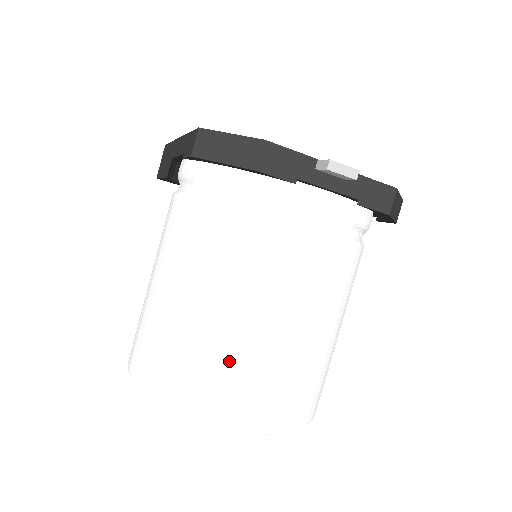
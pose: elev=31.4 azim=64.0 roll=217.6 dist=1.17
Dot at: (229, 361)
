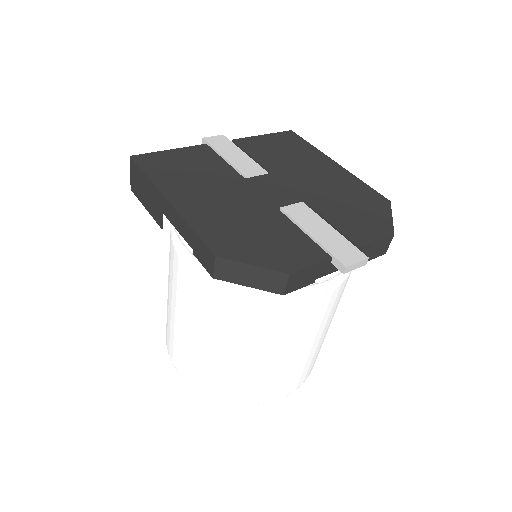
Dot at: (267, 378)
